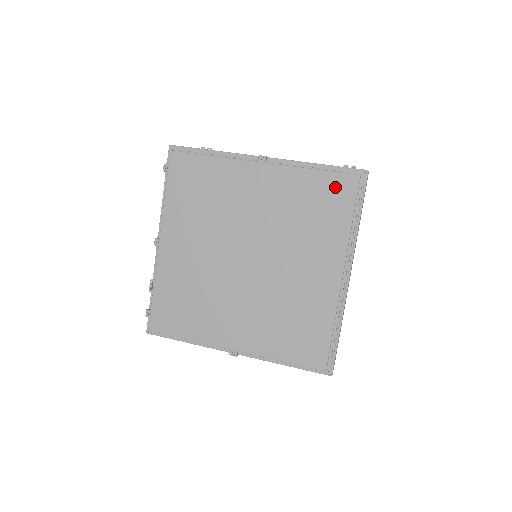
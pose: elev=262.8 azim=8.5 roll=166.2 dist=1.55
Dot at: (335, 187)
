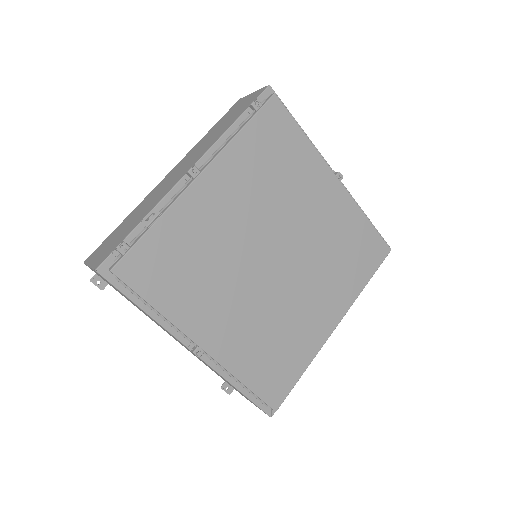
Dot at: (373, 246)
